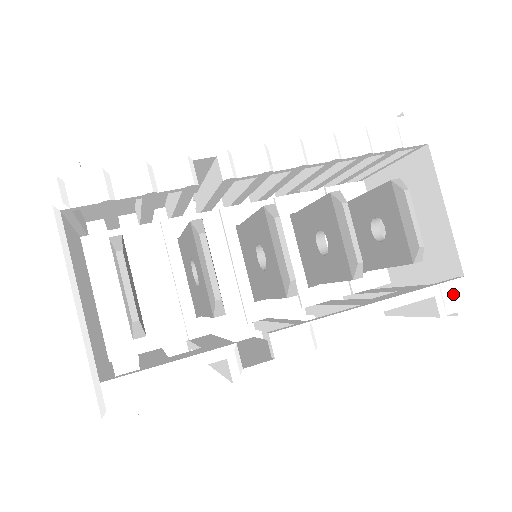
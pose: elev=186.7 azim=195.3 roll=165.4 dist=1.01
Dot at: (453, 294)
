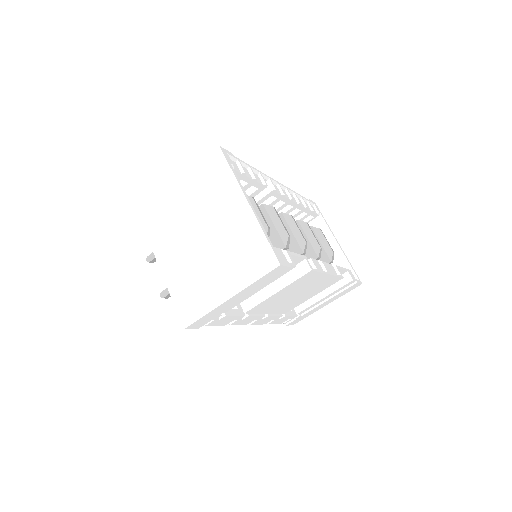
Dot at: occluded
